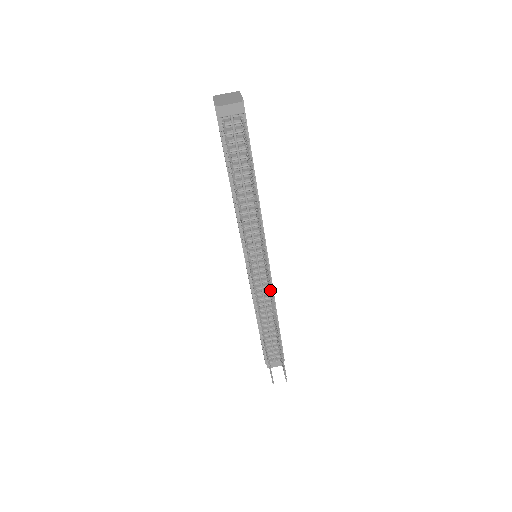
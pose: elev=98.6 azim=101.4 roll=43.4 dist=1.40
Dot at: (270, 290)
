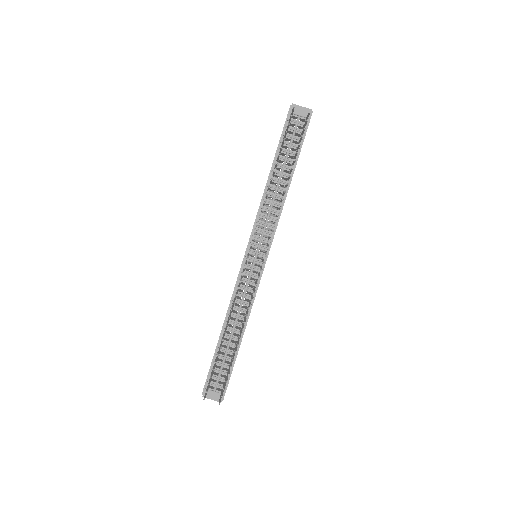
Dot at: (256, 281)
